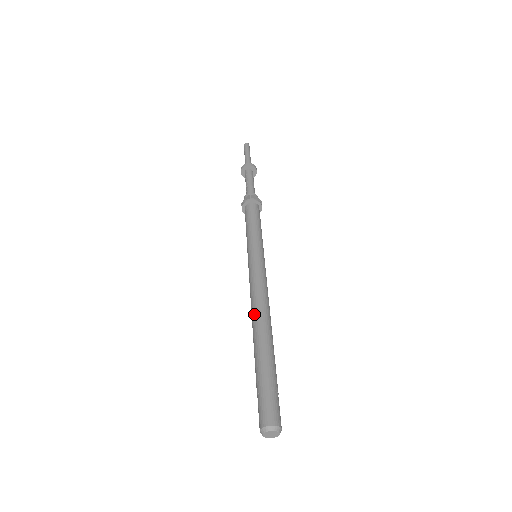
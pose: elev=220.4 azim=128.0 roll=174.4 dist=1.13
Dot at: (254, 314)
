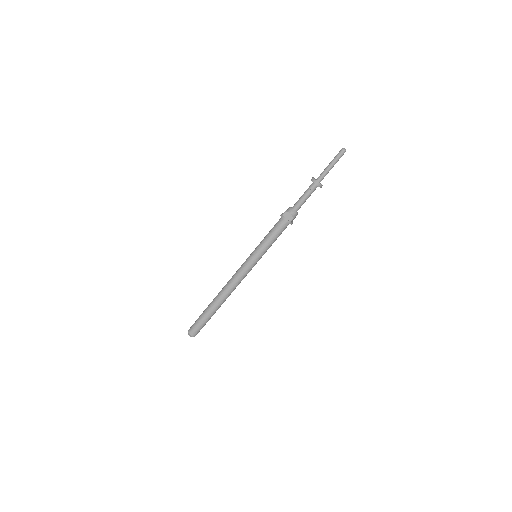
Dot at: (226, 292)
